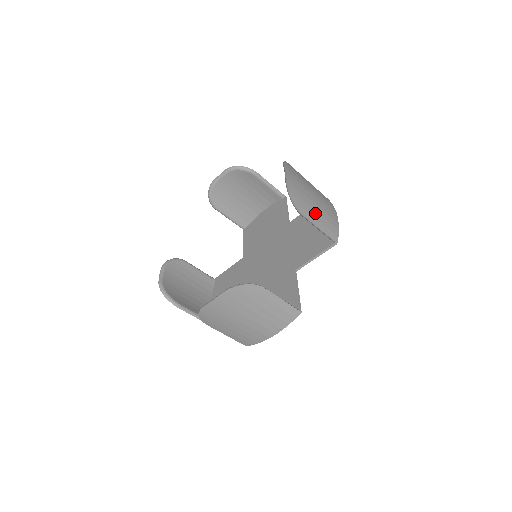
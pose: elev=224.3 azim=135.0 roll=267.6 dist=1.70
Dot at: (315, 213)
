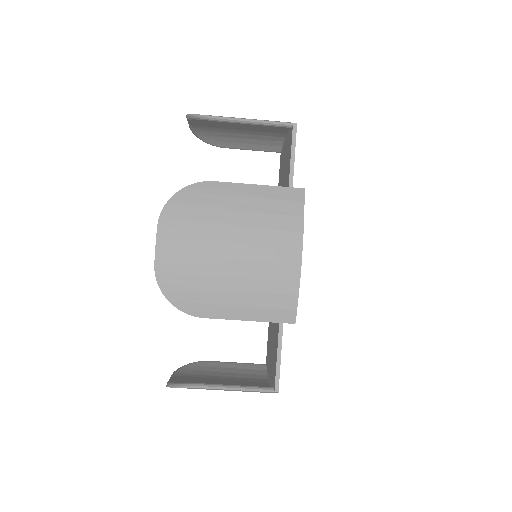
Dot at: (231, 297)
